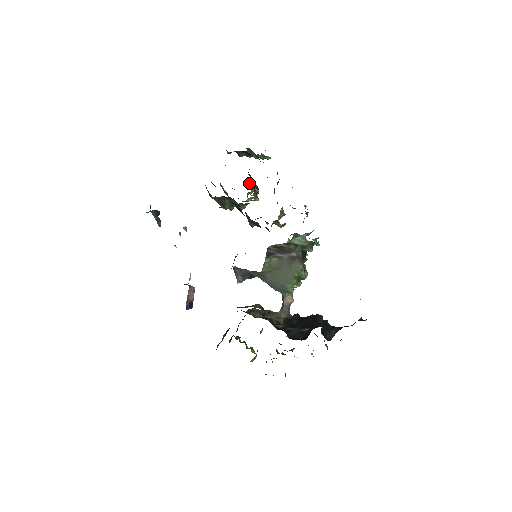
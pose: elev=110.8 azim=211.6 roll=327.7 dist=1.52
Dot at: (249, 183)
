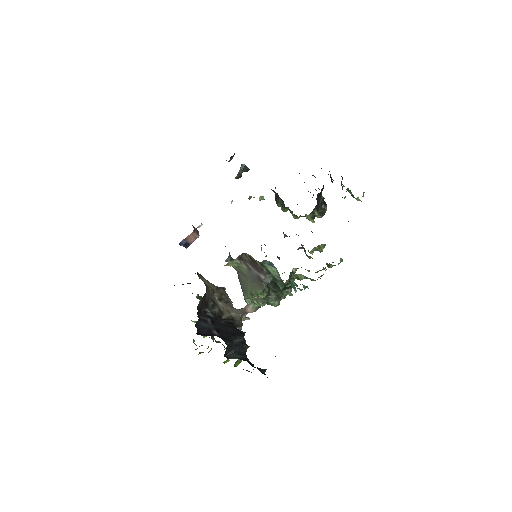
Dot at: occluded
